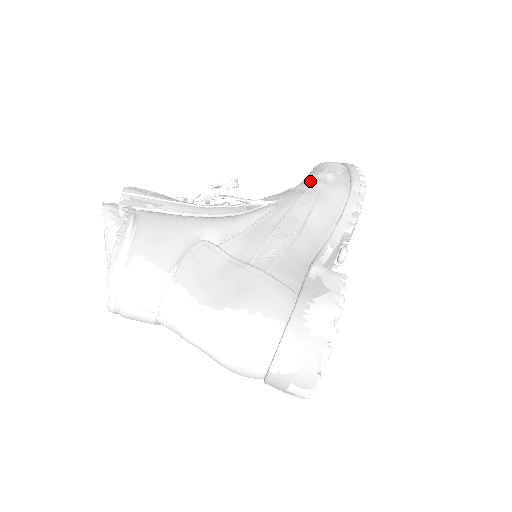
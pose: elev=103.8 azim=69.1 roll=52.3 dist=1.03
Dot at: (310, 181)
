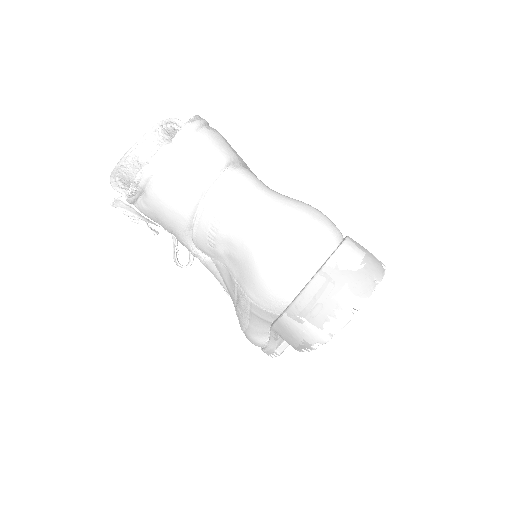
Dot at: occluded
